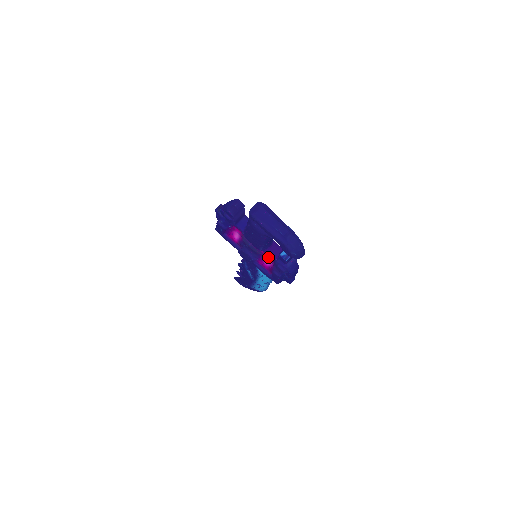
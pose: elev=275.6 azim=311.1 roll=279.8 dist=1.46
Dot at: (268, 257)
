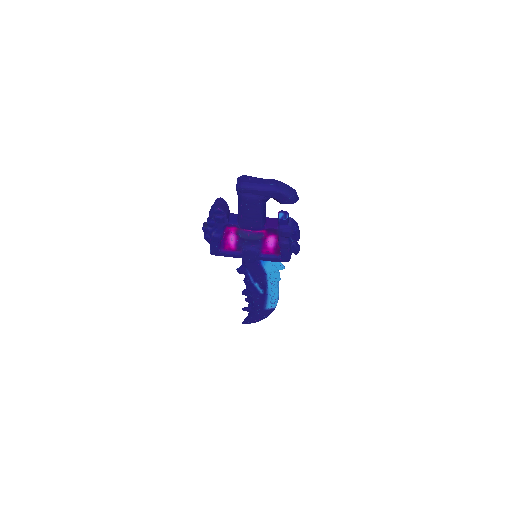
Dot at: (269, 234)
